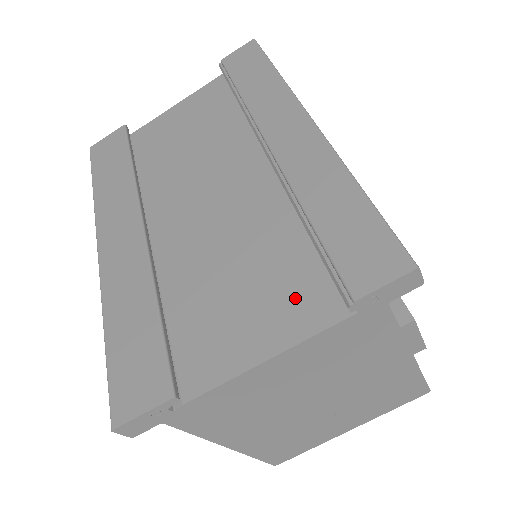
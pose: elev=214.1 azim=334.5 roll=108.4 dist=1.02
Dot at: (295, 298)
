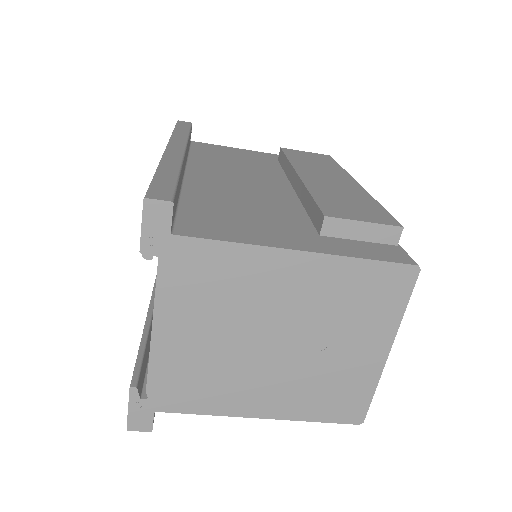
Dot at: occluded
